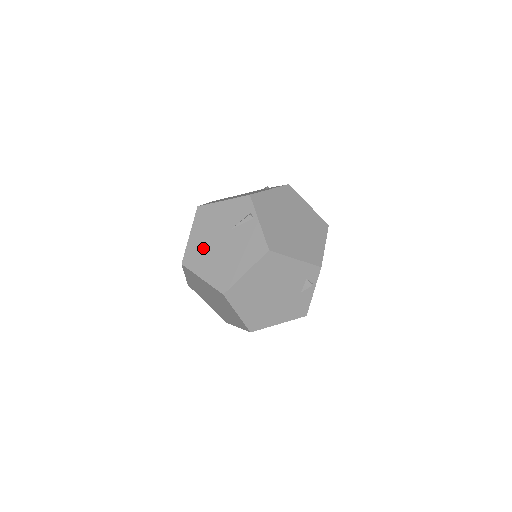
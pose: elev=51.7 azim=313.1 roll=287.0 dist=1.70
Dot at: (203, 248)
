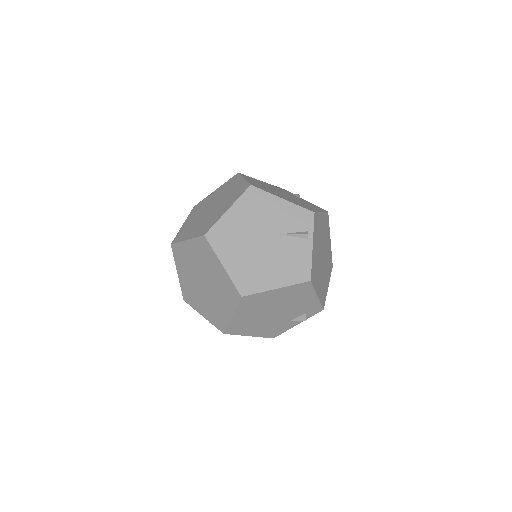
Dot at: (239, 234)
